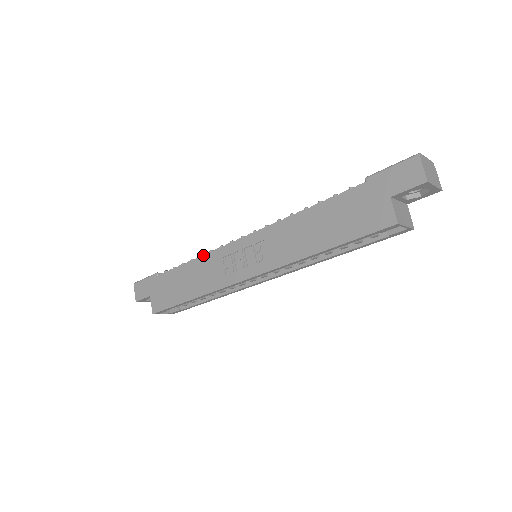
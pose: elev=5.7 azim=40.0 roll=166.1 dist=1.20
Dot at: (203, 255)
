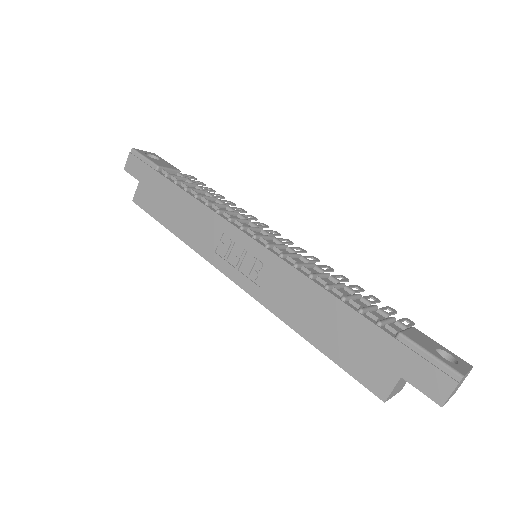
Dot at: (208, 207)
